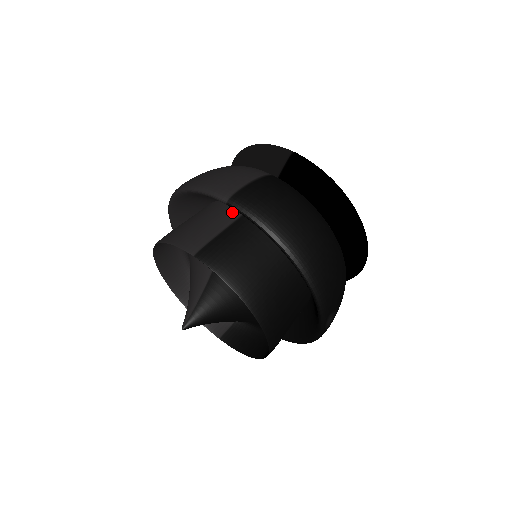
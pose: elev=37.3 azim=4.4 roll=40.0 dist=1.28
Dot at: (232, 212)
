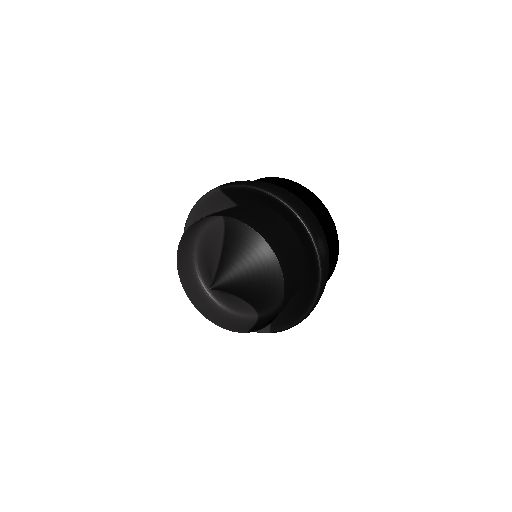
Dot at: occluded
